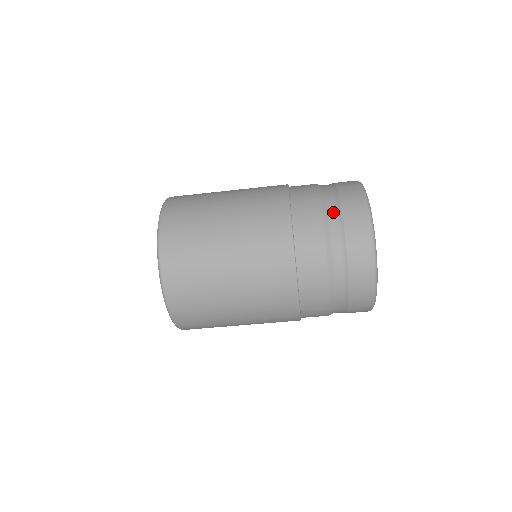
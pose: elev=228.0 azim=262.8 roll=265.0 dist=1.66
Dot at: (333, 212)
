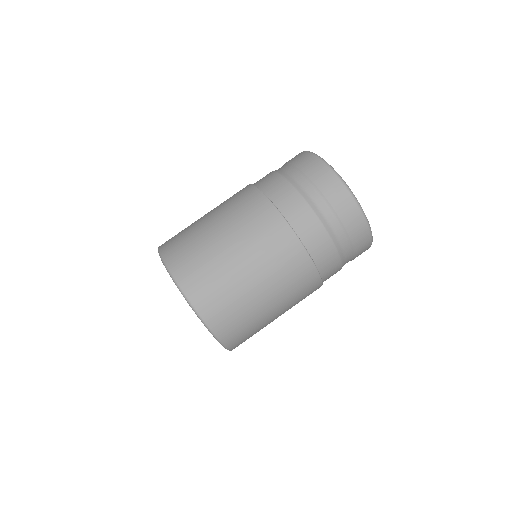
Dot at: occluded
